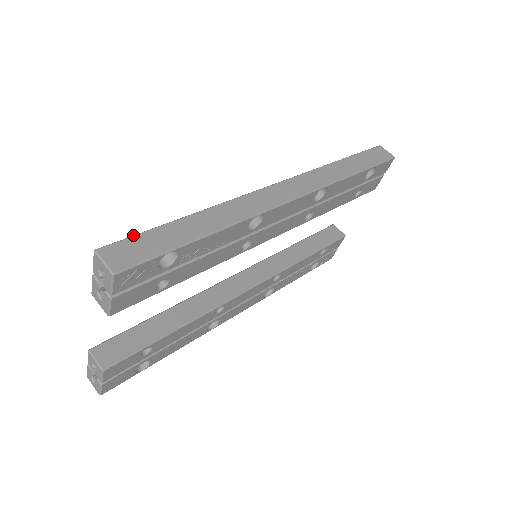
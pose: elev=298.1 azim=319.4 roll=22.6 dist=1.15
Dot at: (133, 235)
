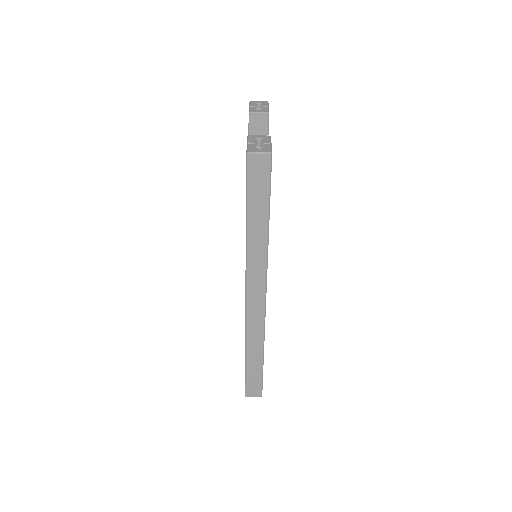
Dot at: occluded
